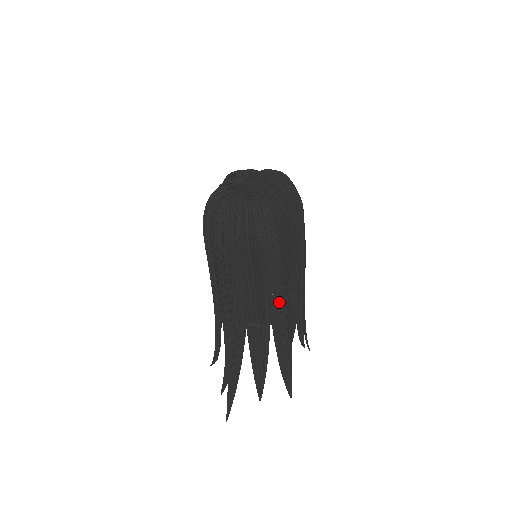
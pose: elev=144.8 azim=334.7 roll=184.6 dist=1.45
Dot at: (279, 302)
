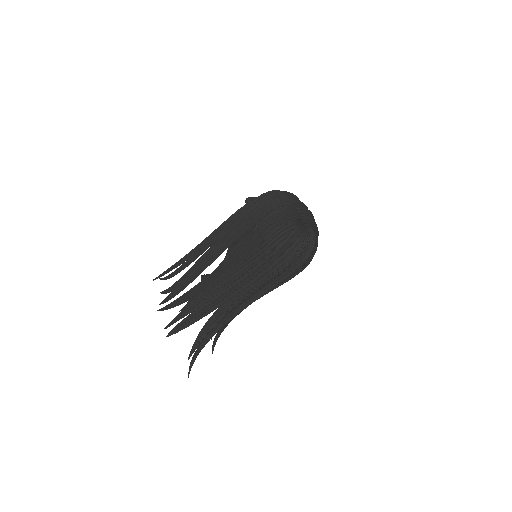
Dot at: occluded
